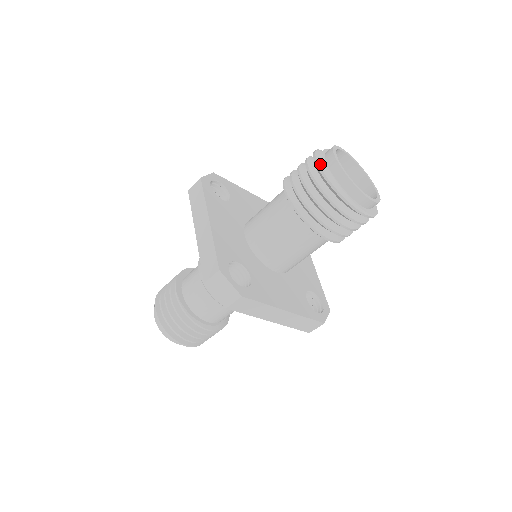
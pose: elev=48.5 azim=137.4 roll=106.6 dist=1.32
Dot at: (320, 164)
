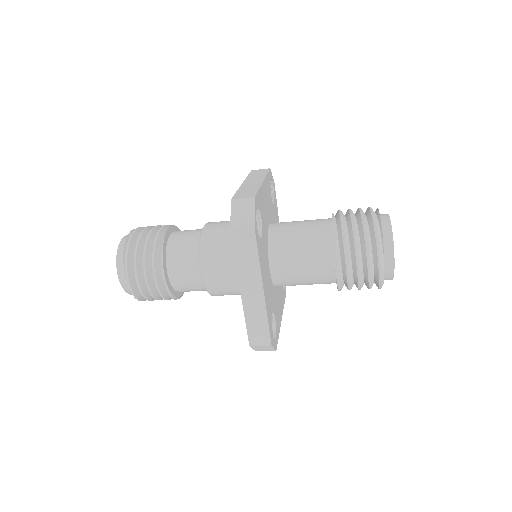
Dot at: (382, 264)
